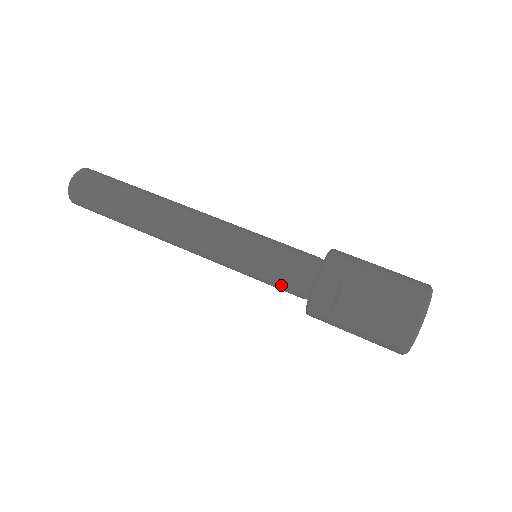
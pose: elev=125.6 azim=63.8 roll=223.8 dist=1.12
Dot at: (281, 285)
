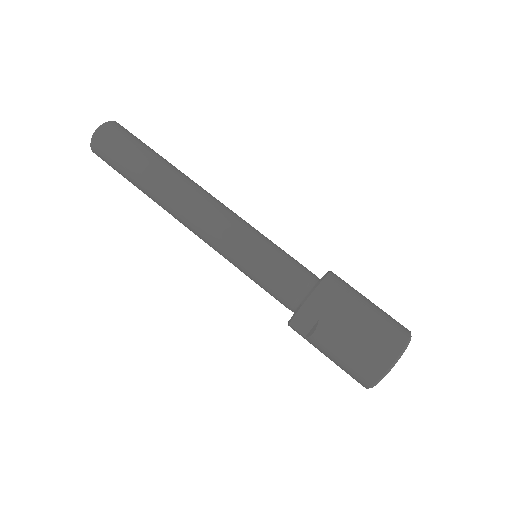
Dot at: (271, 295)
